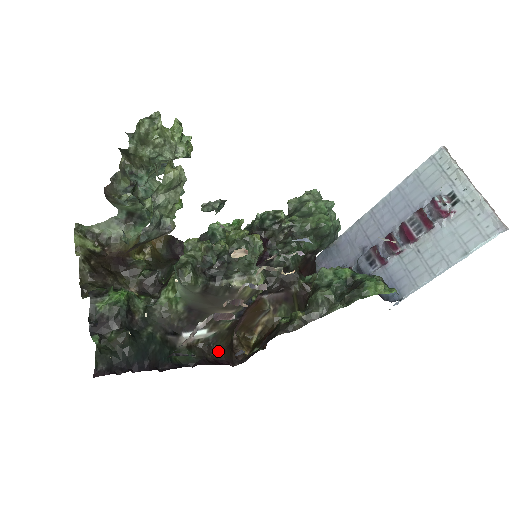
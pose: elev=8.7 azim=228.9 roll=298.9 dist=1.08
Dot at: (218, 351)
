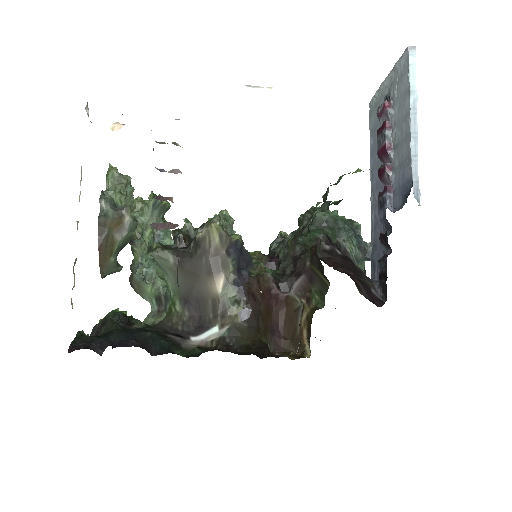
Dot at: (241, 350)
